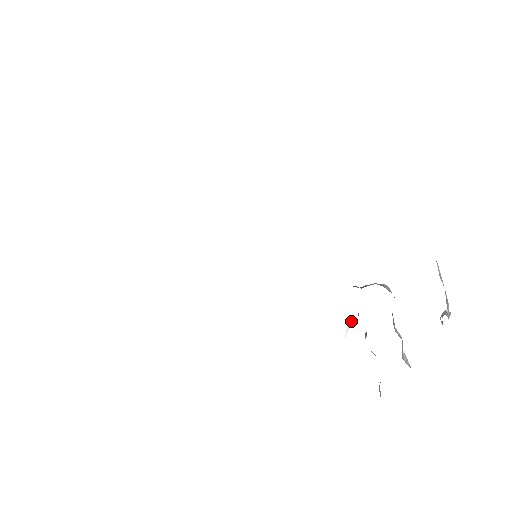
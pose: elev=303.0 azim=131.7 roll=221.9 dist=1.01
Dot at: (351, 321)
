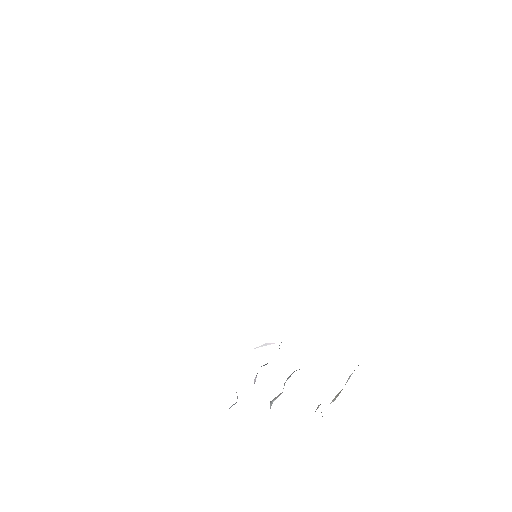
Dot at: (269, 344)
